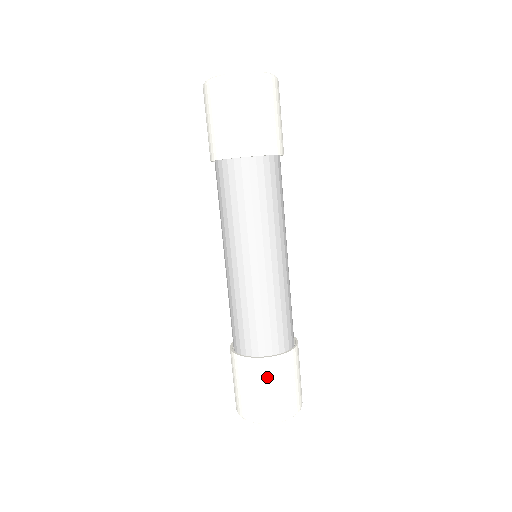
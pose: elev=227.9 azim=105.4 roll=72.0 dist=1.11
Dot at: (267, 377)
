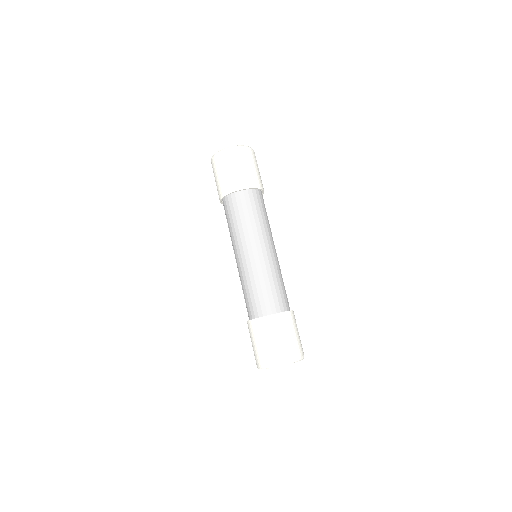
Dot at: (275, 329)
